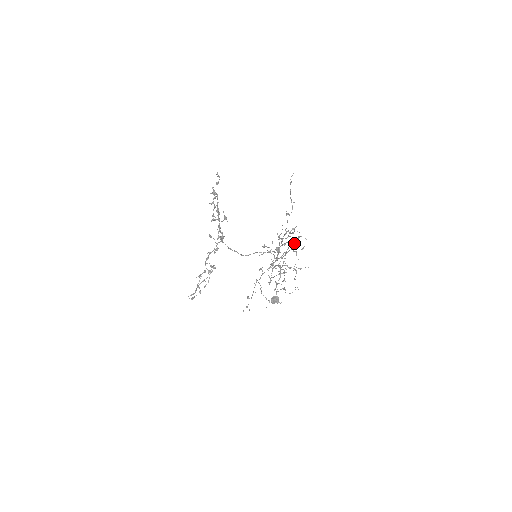
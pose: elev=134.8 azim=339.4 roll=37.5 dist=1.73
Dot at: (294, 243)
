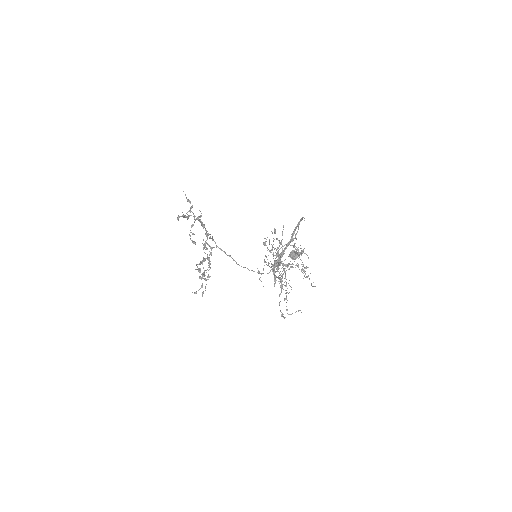
Dot at: (297, 256)
